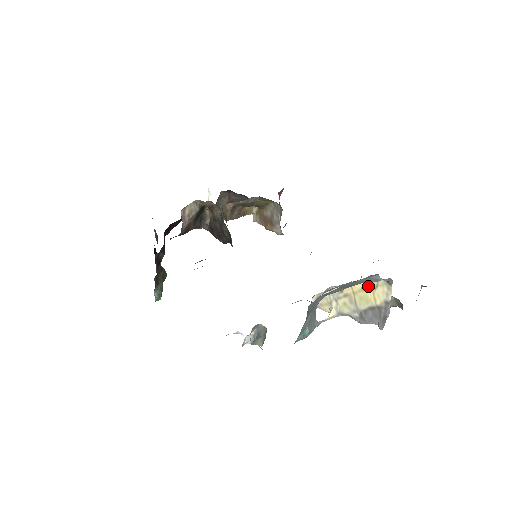
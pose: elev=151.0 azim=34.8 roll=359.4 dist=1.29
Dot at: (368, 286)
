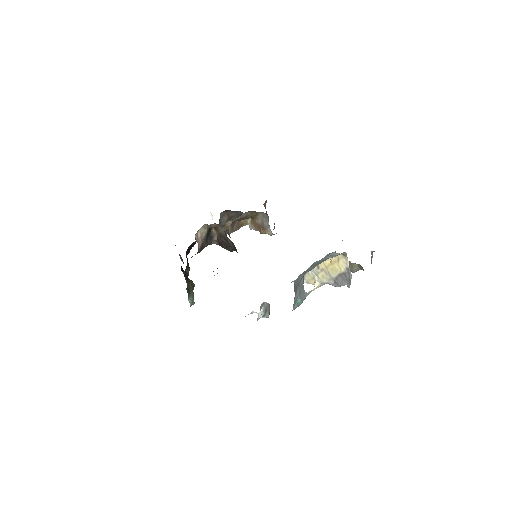
Dot at: (333, 260)
